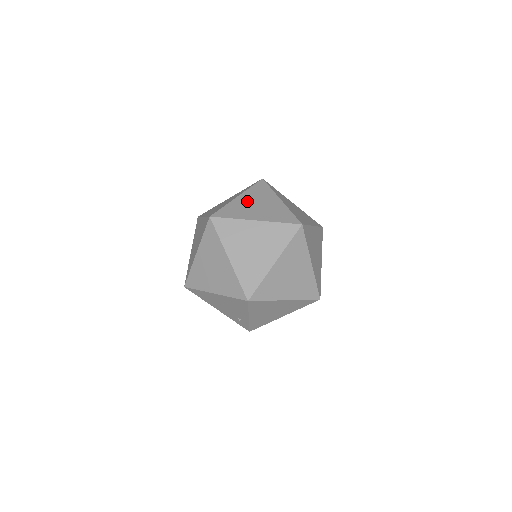
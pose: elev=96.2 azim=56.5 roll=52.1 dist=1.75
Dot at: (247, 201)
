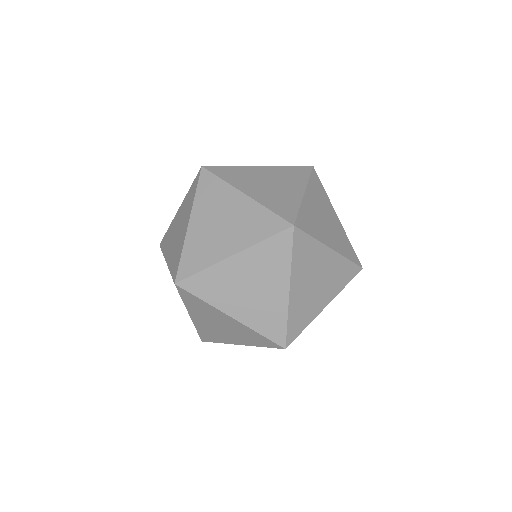
Dot at: (204, 225)
